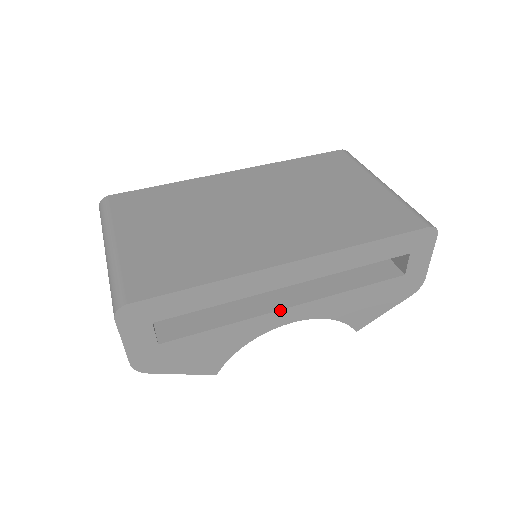
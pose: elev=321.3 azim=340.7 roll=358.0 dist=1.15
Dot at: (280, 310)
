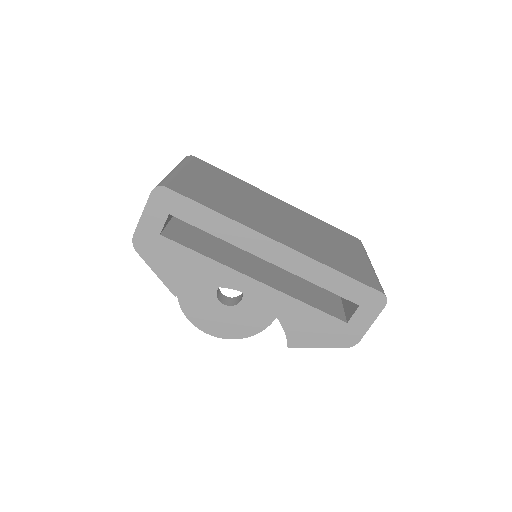
Dot at: (249, 277)
